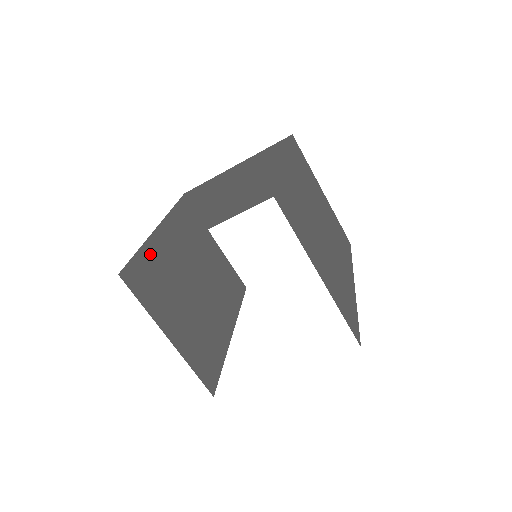
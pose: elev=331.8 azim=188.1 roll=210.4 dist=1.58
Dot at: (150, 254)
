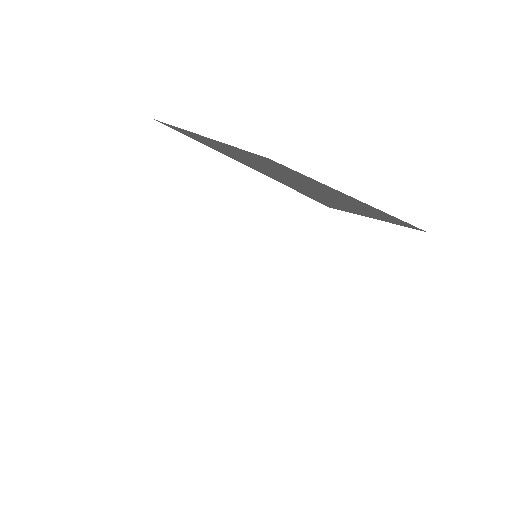
Dot at: (343, 207)
